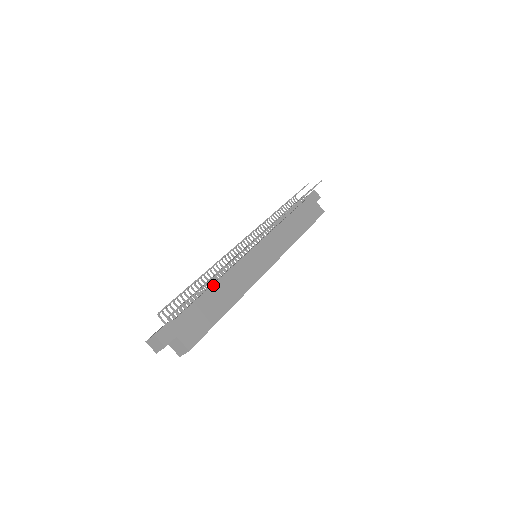
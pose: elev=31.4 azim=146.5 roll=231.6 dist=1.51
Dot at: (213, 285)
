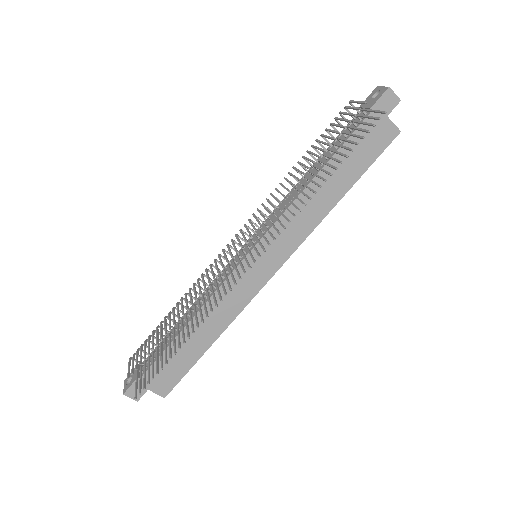
Dot at: occluded
